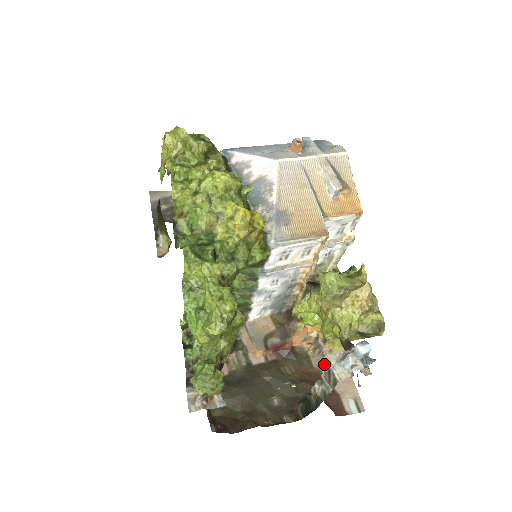
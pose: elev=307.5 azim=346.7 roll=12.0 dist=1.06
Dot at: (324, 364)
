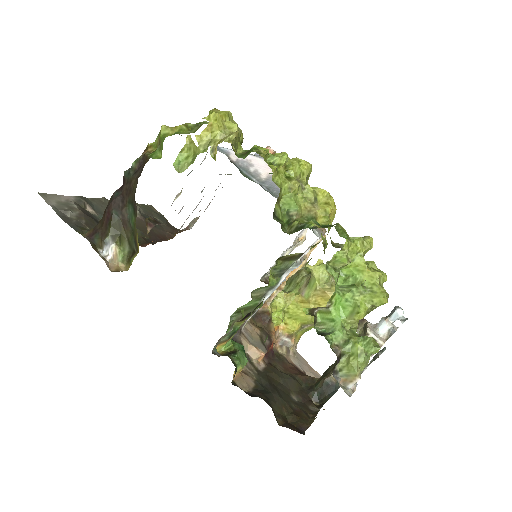
Dot at: (293, 358)
